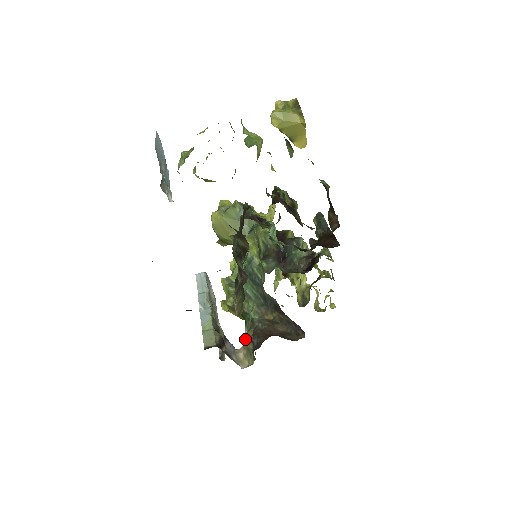
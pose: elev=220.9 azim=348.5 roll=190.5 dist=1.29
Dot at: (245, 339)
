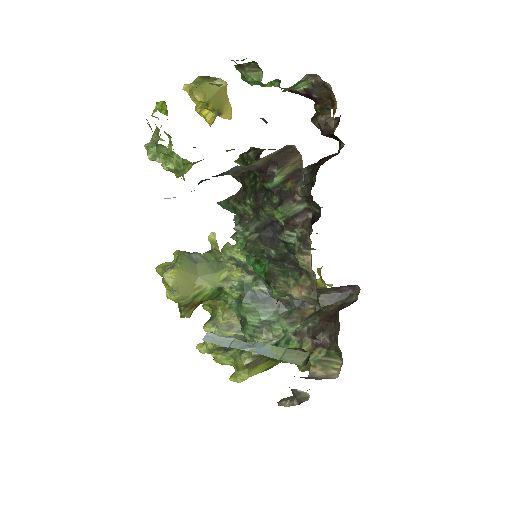
Dot at: occluded
